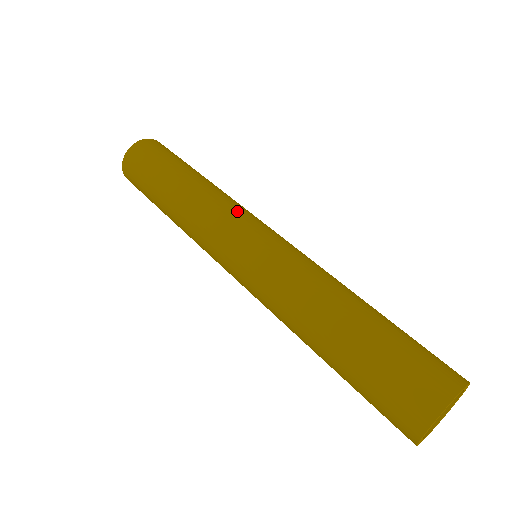
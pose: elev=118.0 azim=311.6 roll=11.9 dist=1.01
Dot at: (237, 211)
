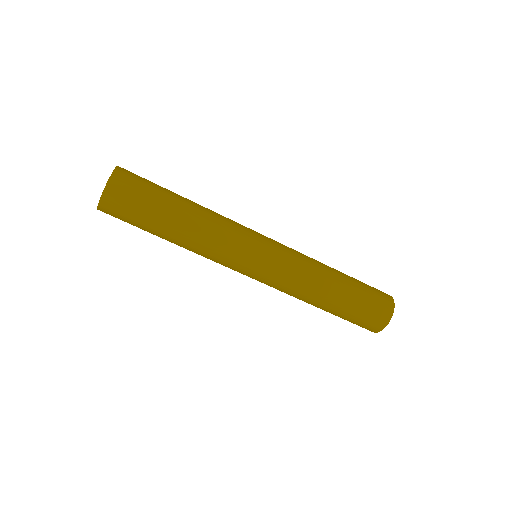
Dot at: (242, 228)
